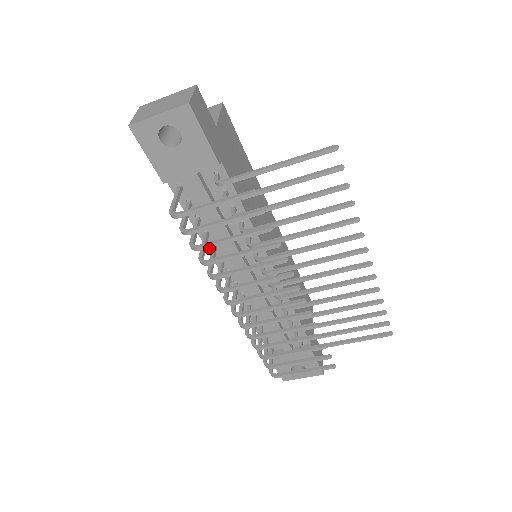
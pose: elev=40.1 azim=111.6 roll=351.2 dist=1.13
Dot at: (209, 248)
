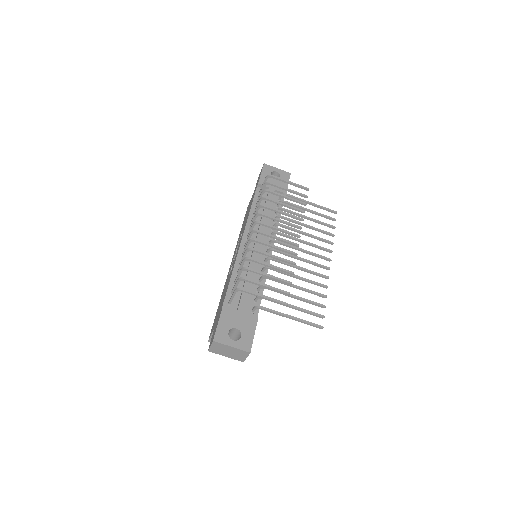
Dot at: (248, 221)
